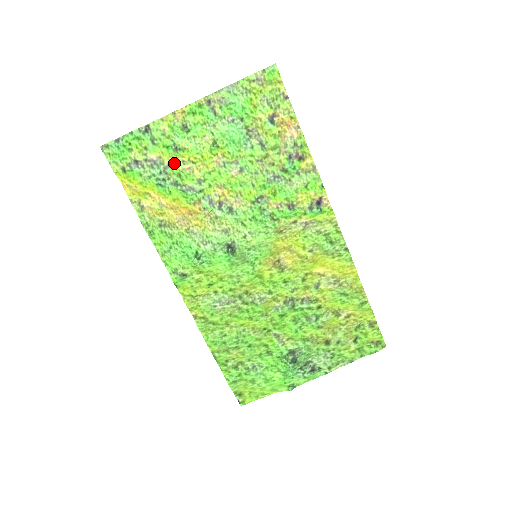
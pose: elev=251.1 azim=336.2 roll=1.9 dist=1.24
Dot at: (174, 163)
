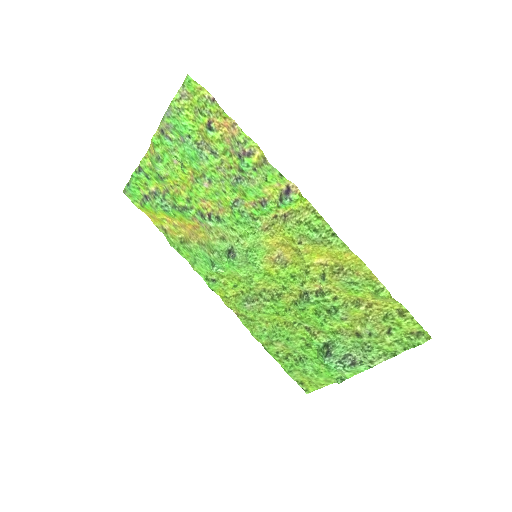
Dot at: (167, 190)
